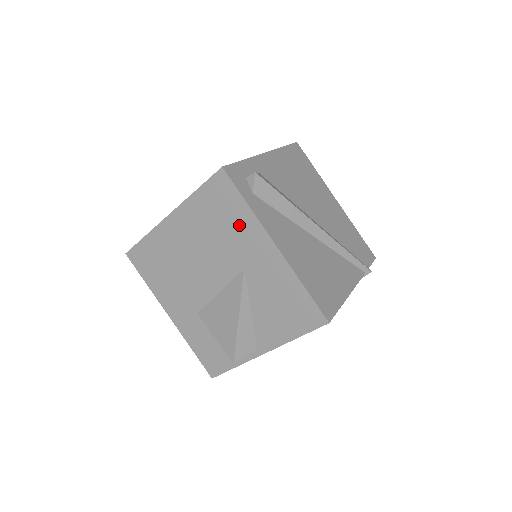
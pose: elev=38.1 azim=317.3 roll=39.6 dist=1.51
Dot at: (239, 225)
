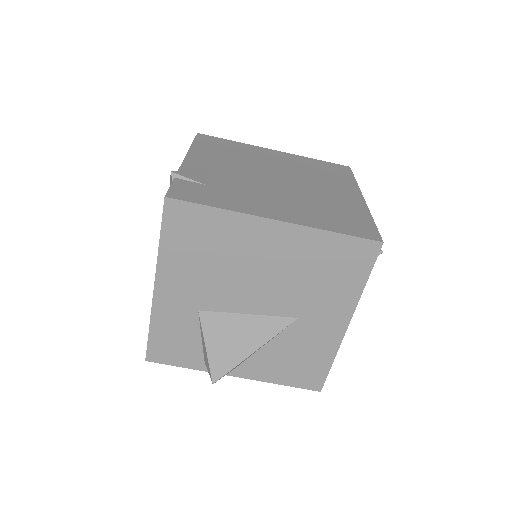
Dot at: (338, 290)
